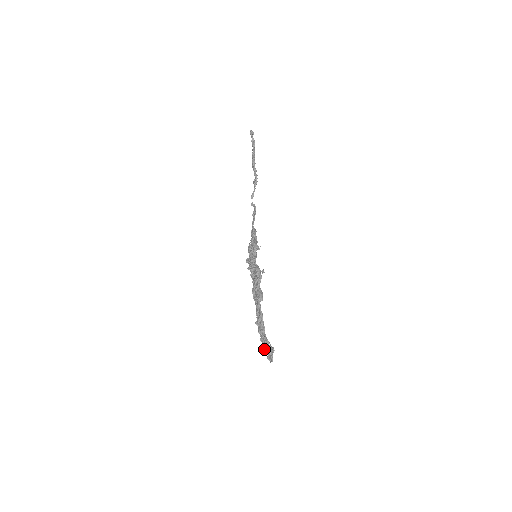
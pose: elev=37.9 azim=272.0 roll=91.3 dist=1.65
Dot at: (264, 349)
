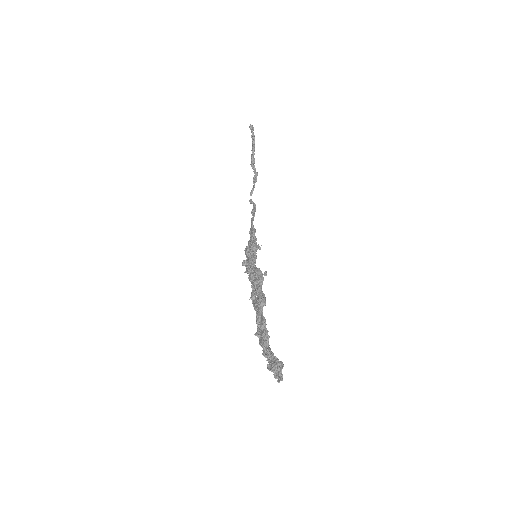
Dot at: (269, 365)
